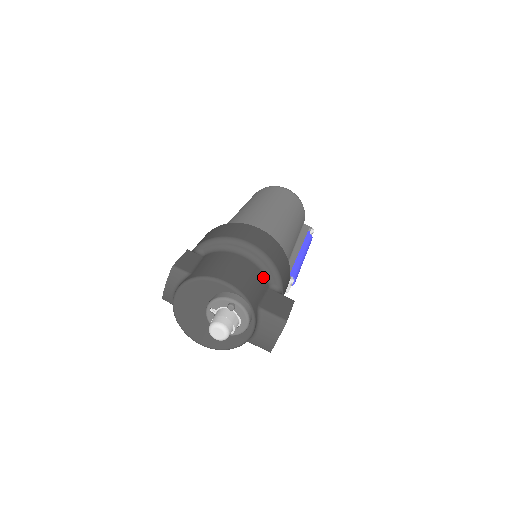
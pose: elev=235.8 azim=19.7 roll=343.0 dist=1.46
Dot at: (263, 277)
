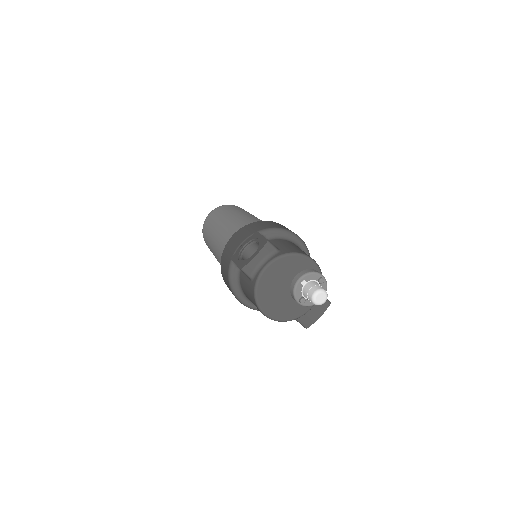
Dot at: occluded
